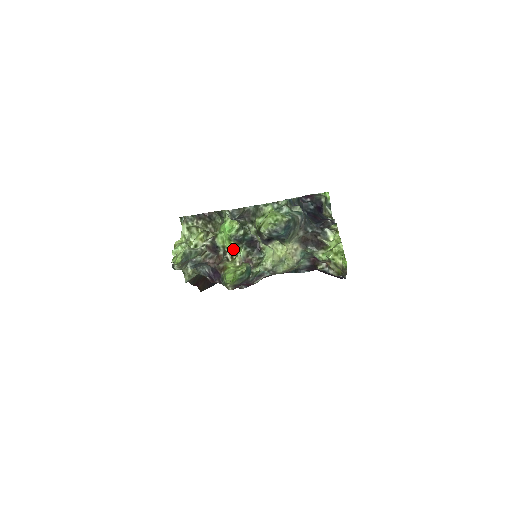
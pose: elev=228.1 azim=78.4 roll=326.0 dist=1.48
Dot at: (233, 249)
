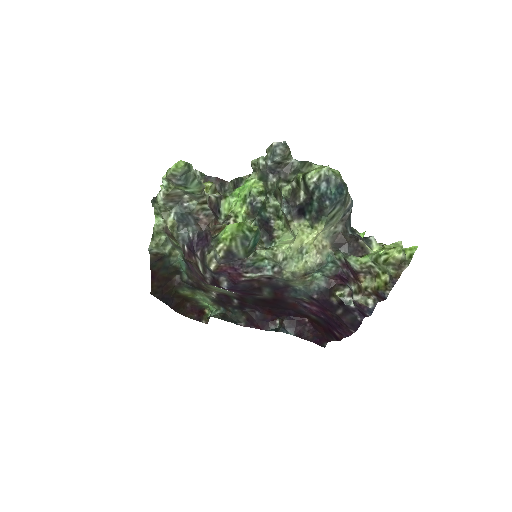
Dot at: (241, 217)
